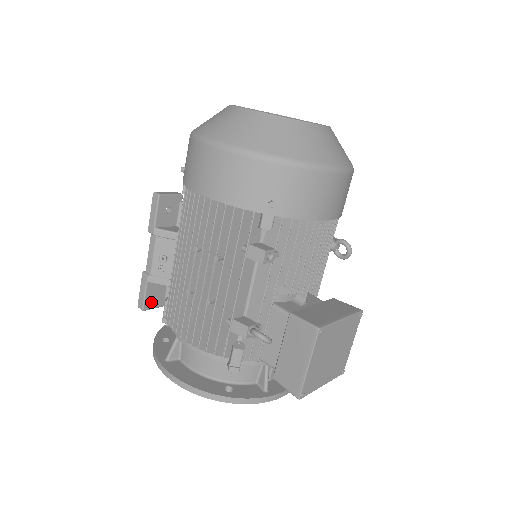
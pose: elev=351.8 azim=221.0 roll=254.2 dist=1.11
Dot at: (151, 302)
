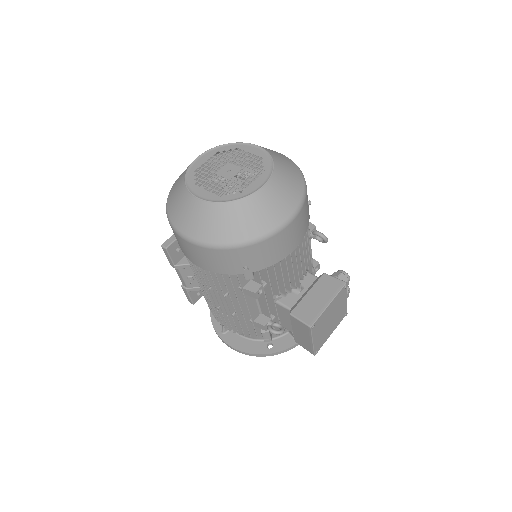
Dot at: (196, 297)
